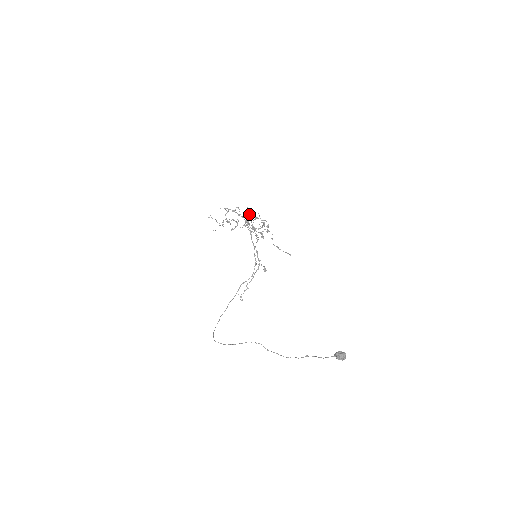
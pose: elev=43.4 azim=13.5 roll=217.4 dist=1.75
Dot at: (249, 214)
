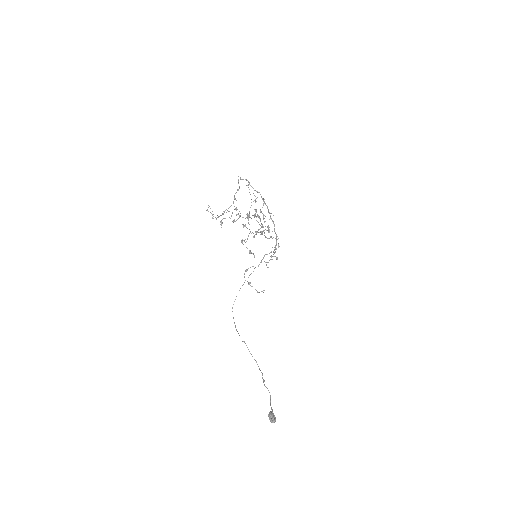
Dot at: occluded
